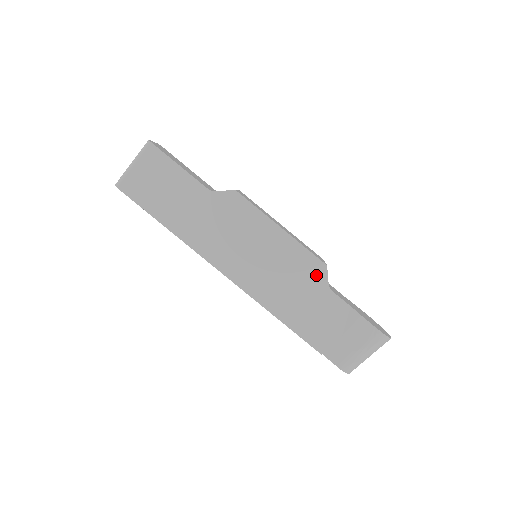
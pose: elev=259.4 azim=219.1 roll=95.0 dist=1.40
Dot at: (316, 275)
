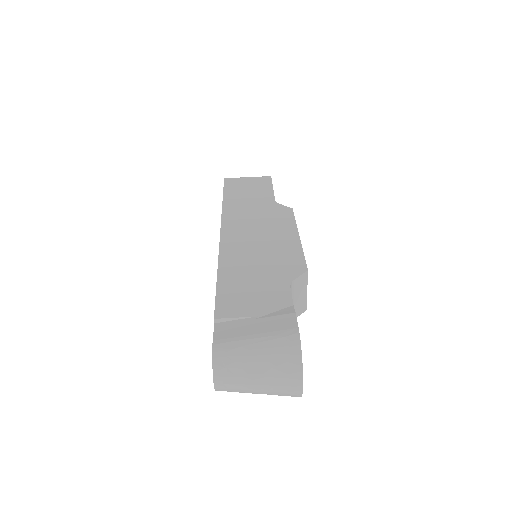
Dot at: (290, 270)
